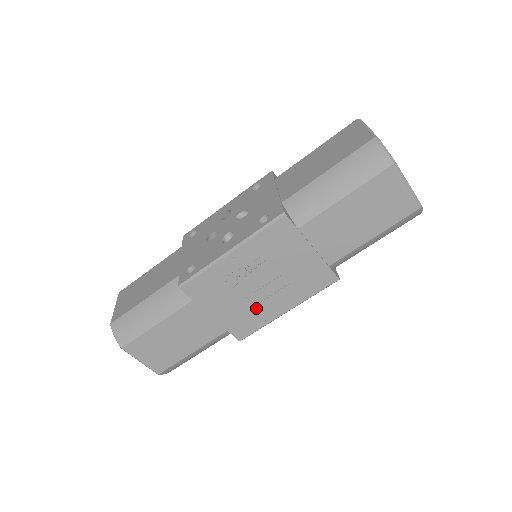
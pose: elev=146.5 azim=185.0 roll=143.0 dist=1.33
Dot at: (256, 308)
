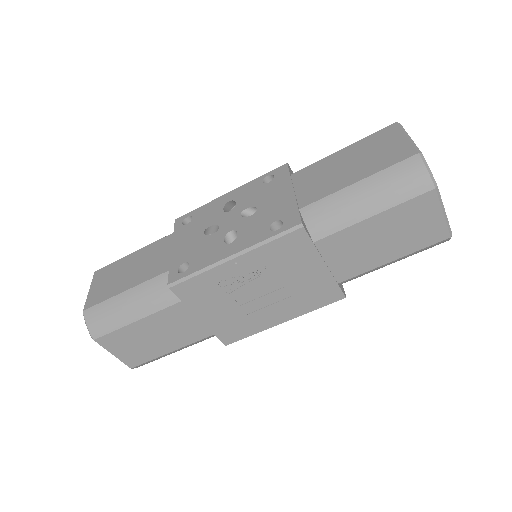
Dot at: (250, 316)
